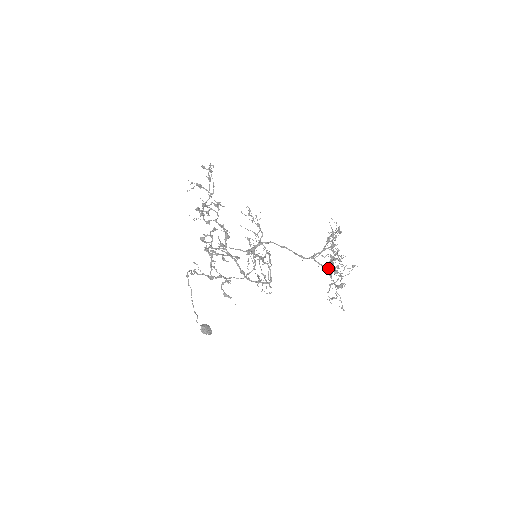
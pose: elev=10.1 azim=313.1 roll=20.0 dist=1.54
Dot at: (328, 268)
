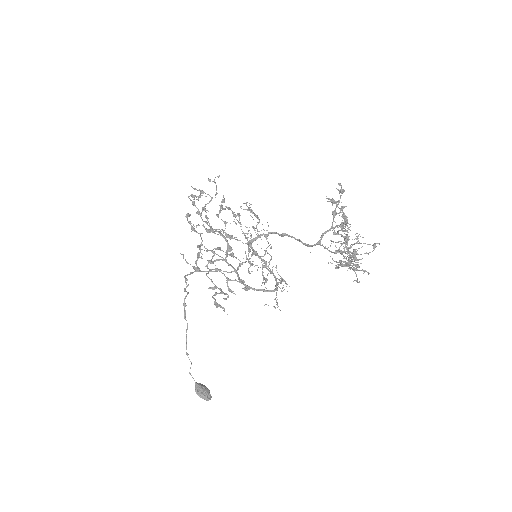
Dot at: occluded
